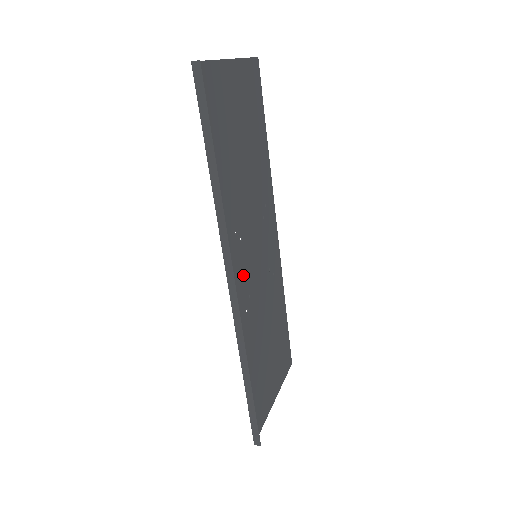
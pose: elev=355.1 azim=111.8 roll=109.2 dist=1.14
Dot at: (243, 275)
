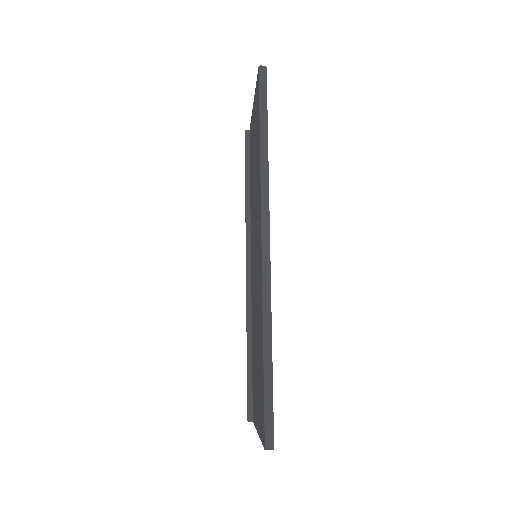
Dot at: occluded
